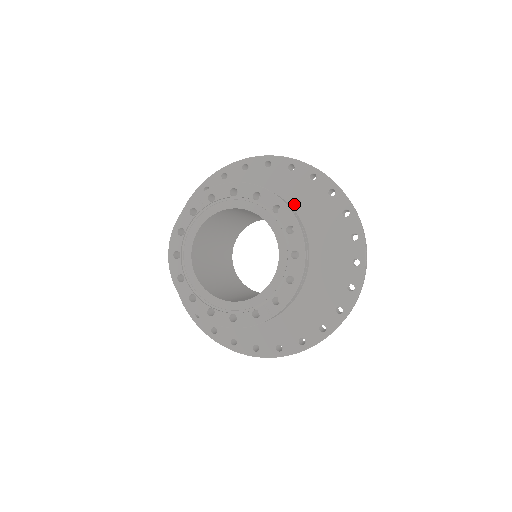
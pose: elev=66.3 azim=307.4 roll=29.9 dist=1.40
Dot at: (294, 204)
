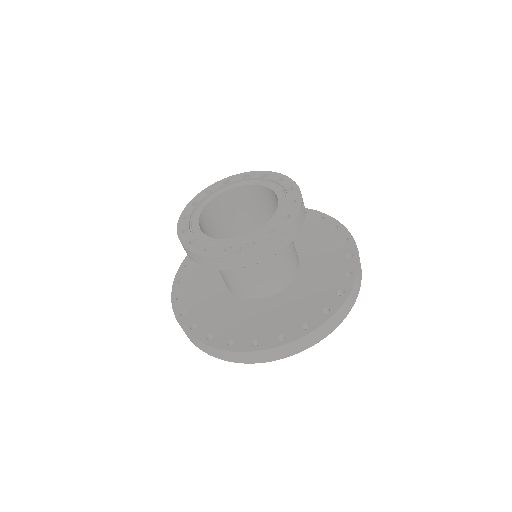
Dot at: (309, 241)
